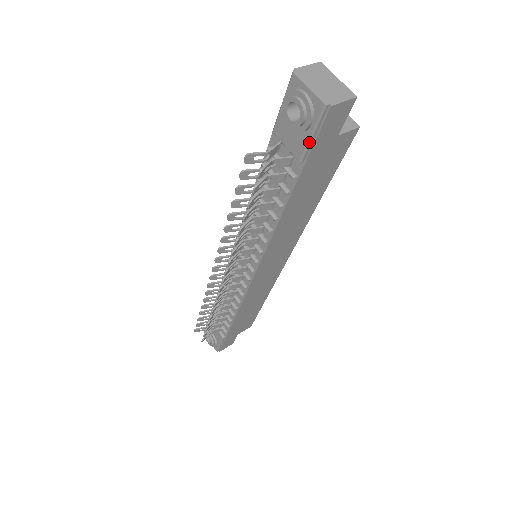
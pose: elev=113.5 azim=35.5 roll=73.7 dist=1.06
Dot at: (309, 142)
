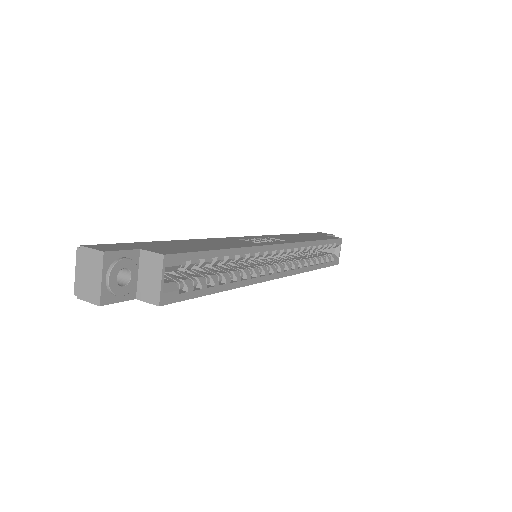
Dot at: occluded
